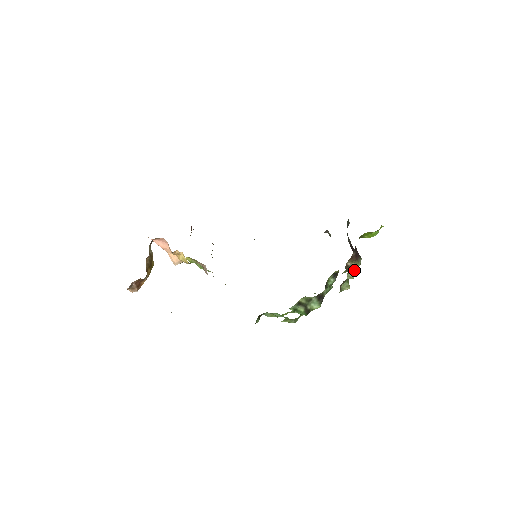
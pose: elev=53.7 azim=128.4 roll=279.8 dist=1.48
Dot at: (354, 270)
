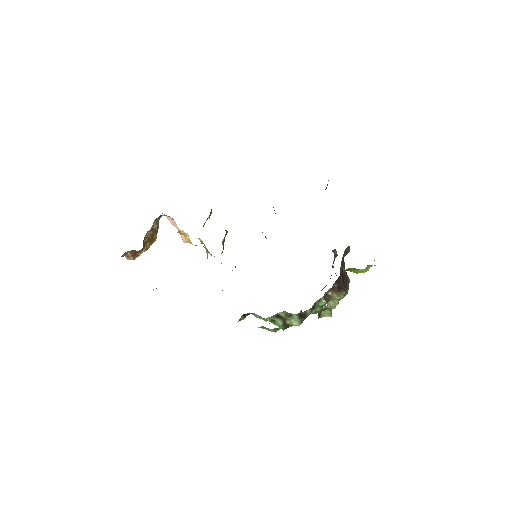
Dot at: (335, 301)
